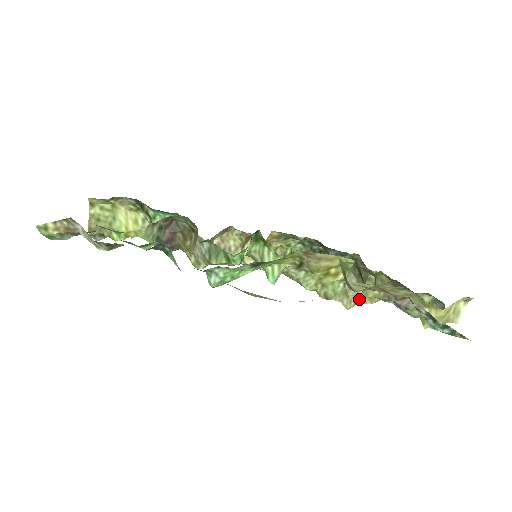
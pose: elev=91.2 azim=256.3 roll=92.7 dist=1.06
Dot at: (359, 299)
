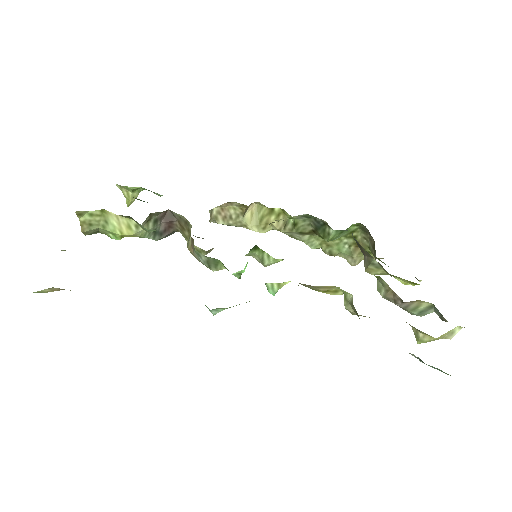
Dot at: occluded
